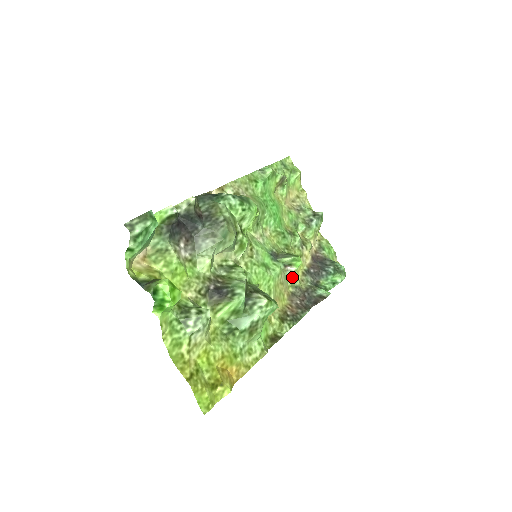
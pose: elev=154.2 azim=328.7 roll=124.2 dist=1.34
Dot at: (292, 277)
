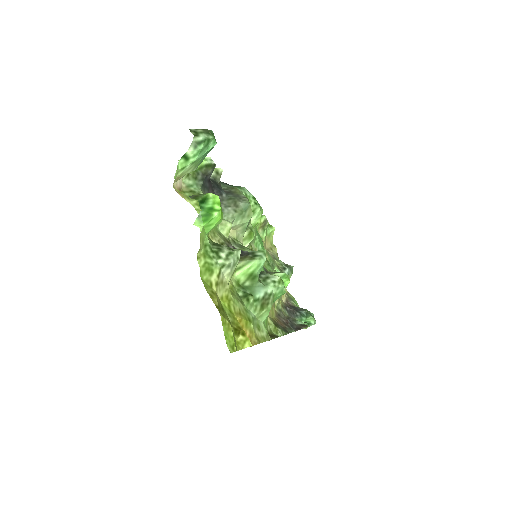
Dot at: occluded
